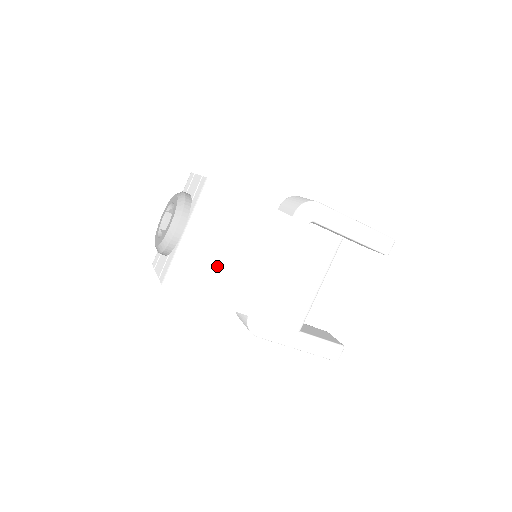
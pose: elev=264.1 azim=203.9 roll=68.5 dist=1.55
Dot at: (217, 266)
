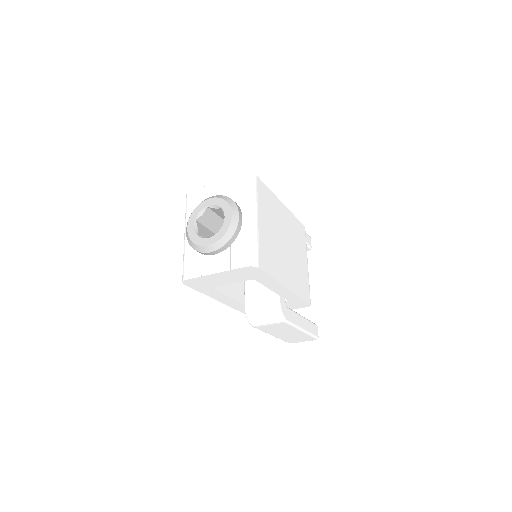
Dot at: (271, 246)
